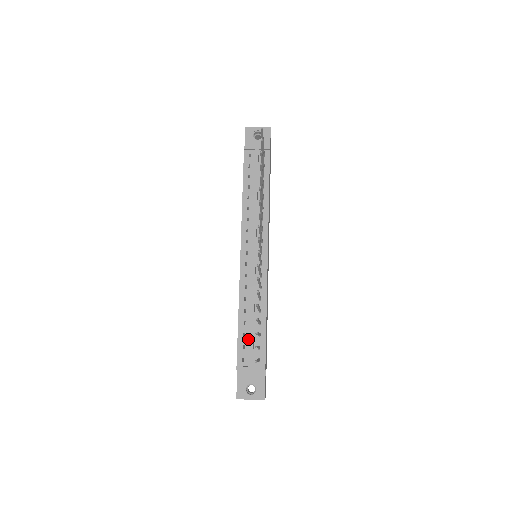
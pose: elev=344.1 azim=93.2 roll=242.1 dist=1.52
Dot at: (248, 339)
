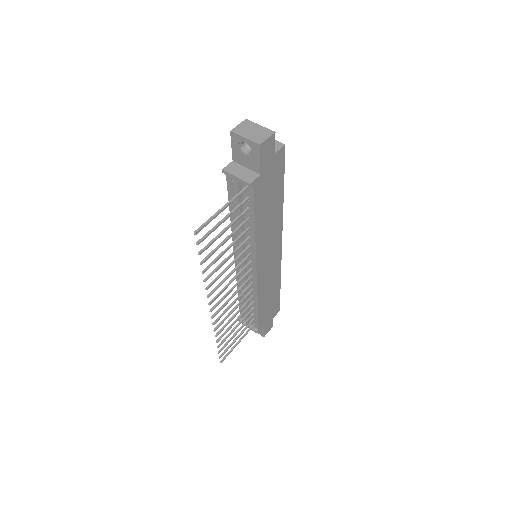
Dot at: occluded
